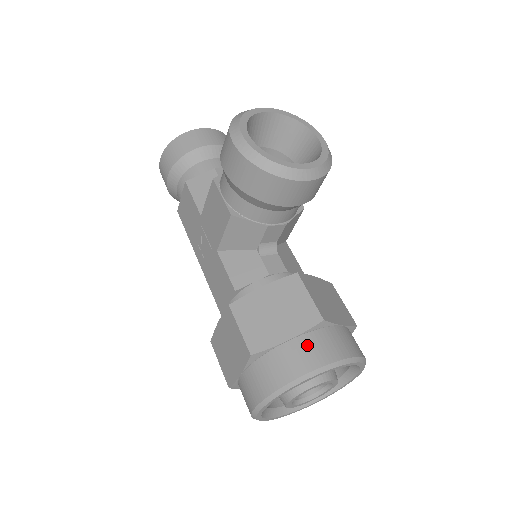
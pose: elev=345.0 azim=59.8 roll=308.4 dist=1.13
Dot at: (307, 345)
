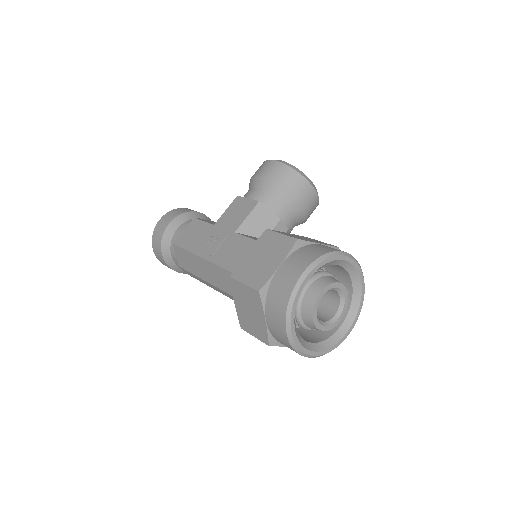
Dot at: occluded
